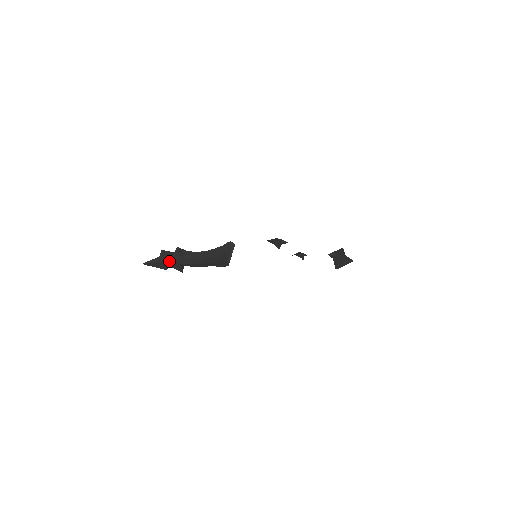
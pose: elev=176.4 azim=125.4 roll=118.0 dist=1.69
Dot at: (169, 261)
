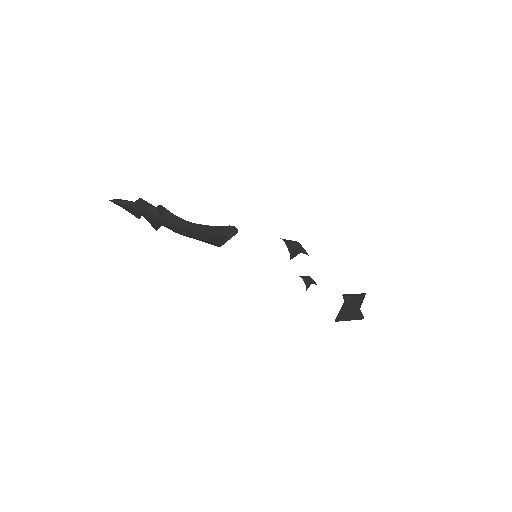
Dot at: (144, 213)
